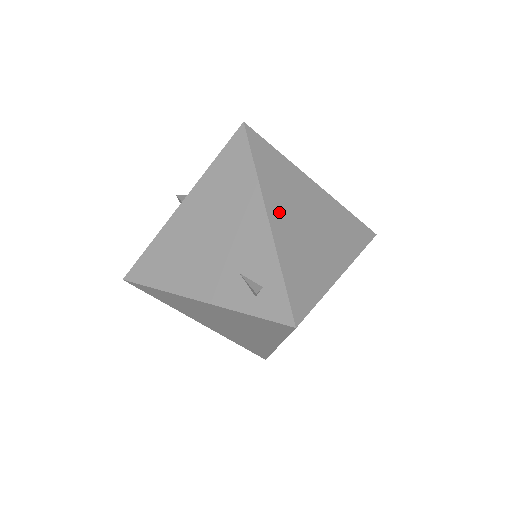
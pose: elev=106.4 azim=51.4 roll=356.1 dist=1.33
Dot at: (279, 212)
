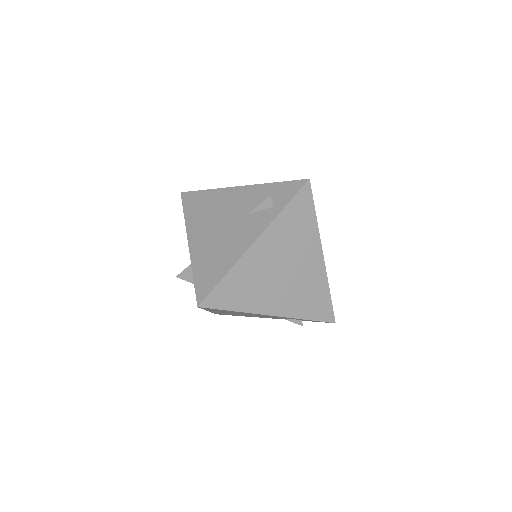
Dot at: (271, 303)
